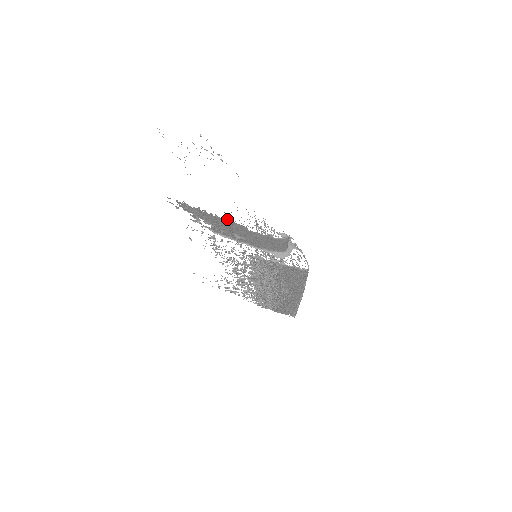
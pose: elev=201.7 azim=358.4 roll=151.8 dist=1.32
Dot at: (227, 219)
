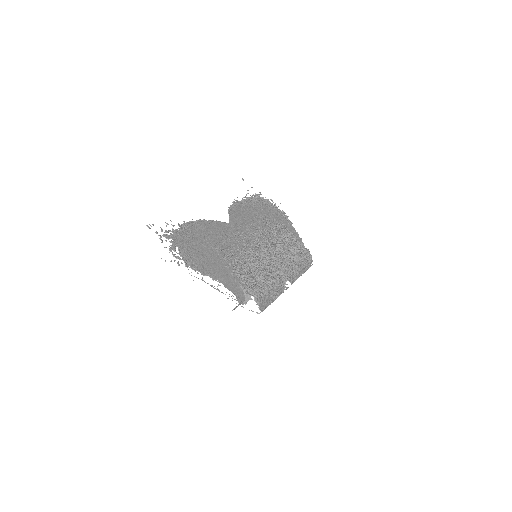
Dot at: occluded
